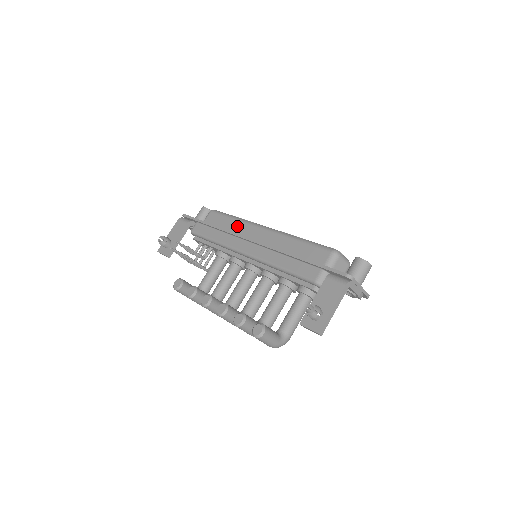
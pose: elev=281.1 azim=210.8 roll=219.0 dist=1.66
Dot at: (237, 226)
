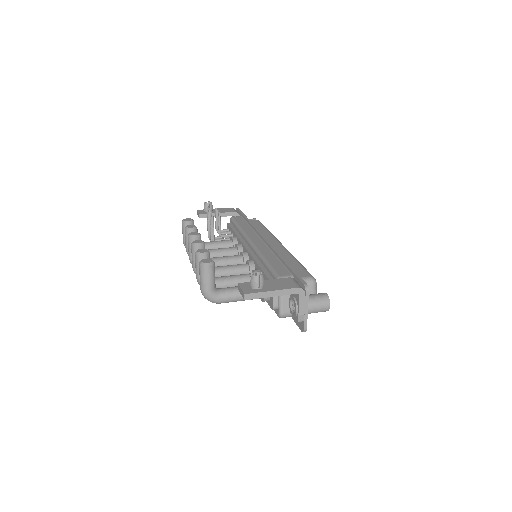
Dot at: (264, 233)
